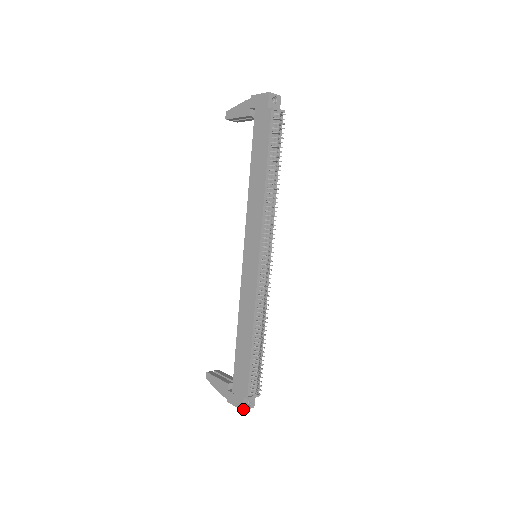
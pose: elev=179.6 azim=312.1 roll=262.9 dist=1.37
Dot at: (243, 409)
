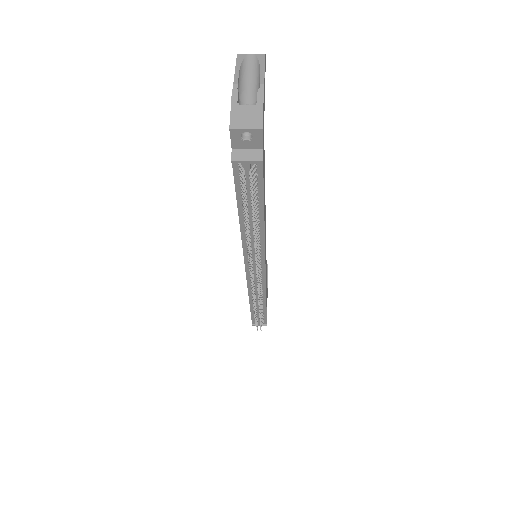
Dot at: occluded
